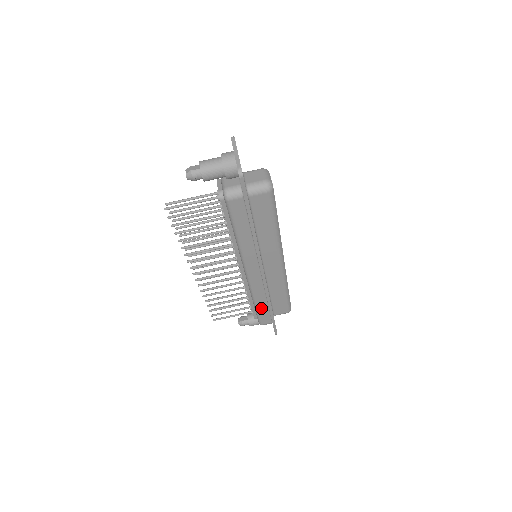
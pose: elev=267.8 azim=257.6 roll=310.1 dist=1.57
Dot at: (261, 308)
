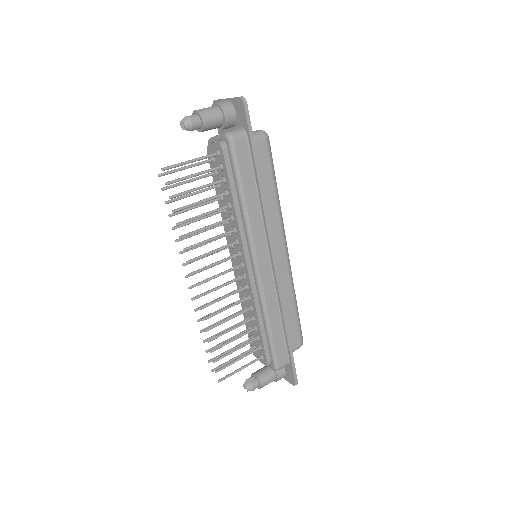
Dot at: (275, 332)
